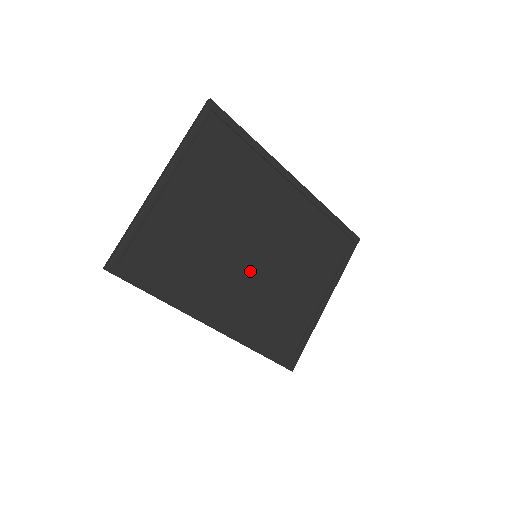
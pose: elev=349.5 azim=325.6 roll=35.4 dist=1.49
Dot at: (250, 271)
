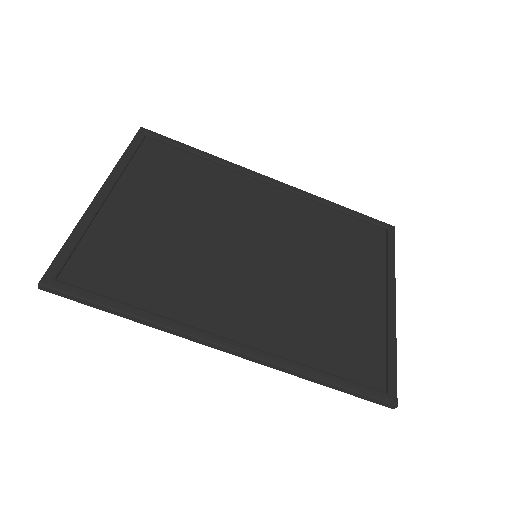
Dot at: (254, 271)
